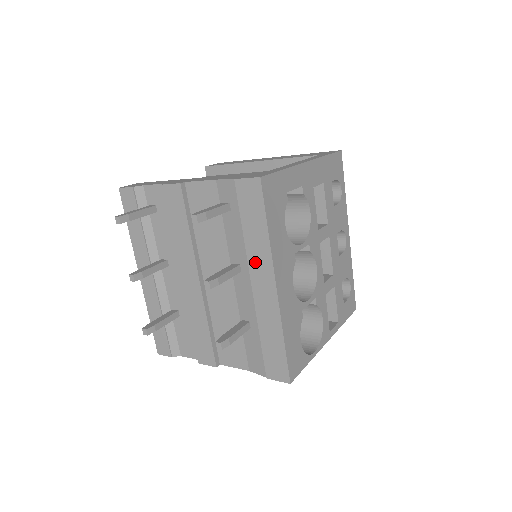
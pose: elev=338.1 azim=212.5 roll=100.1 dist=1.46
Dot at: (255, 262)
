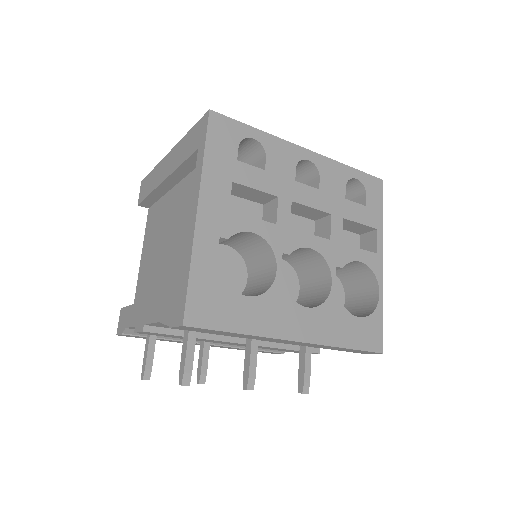
Dot at: (259, 339)
